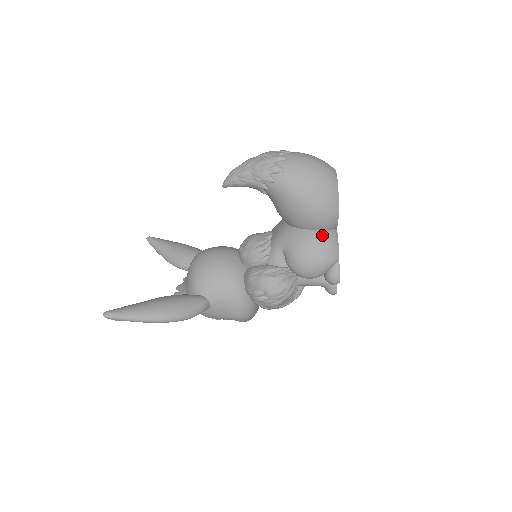
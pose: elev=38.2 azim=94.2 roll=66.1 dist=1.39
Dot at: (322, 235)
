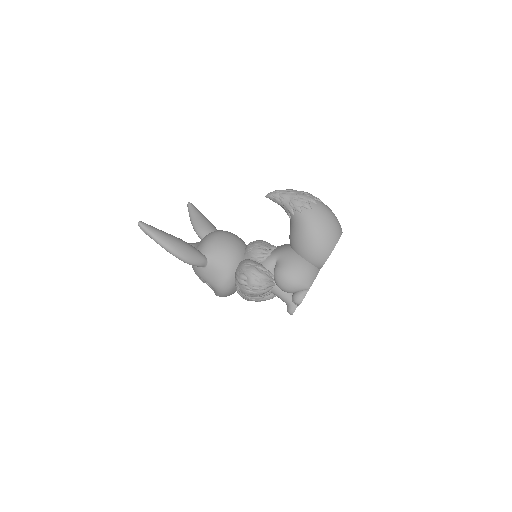
Dot at: (308, 266)
